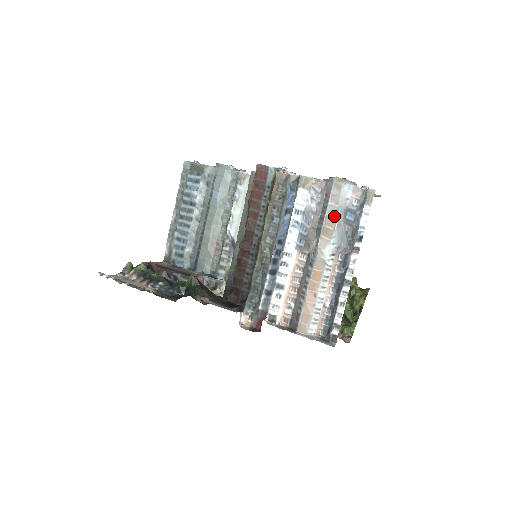
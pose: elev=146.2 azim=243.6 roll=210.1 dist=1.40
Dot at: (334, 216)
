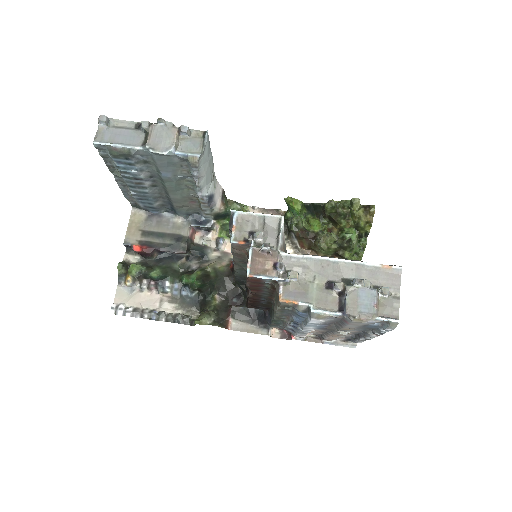
Dot at: occluded
